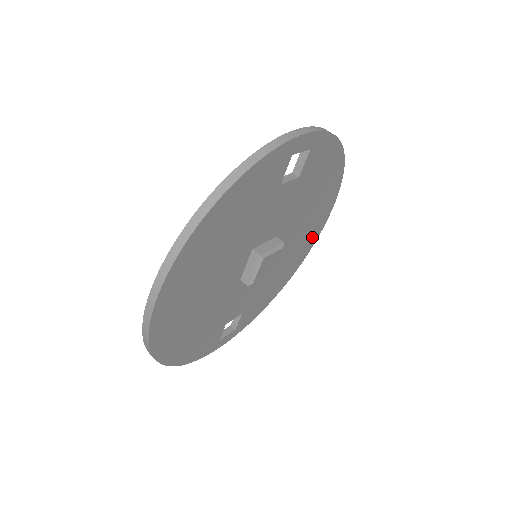
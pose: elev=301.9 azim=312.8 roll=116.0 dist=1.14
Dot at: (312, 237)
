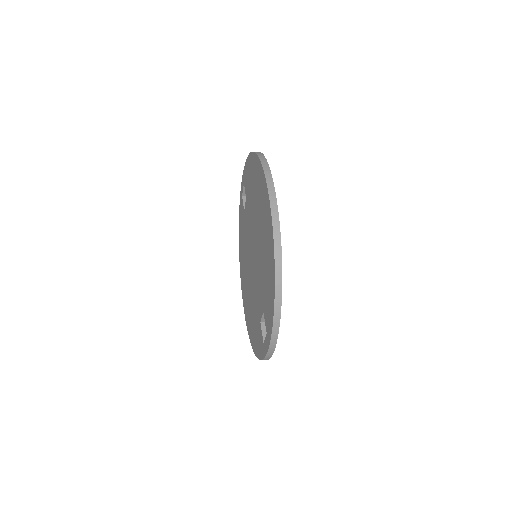
Dot at: occluded
